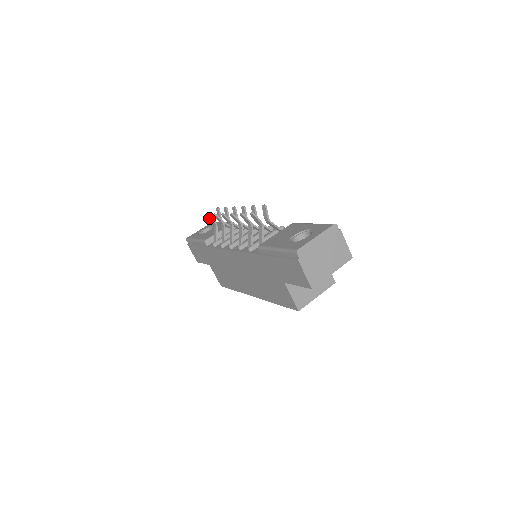
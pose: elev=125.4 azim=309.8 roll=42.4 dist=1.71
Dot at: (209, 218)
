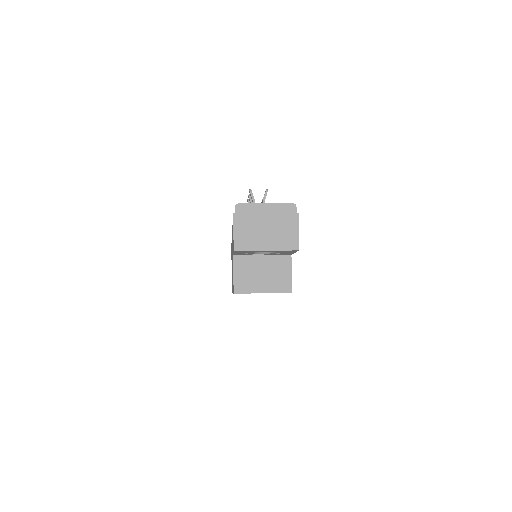
Dot at: occluded
